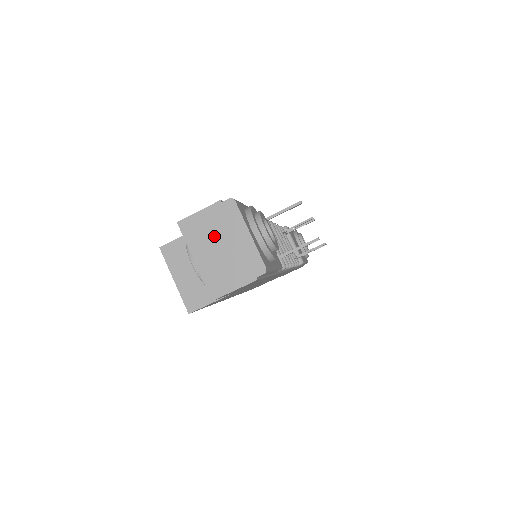
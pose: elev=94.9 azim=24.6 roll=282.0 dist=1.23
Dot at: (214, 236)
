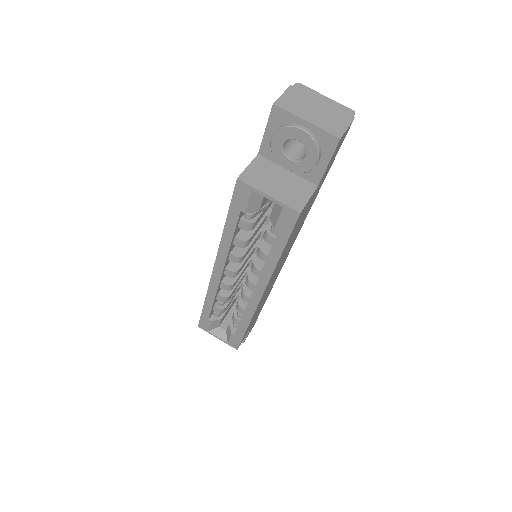
Dot at: (305, 104)
